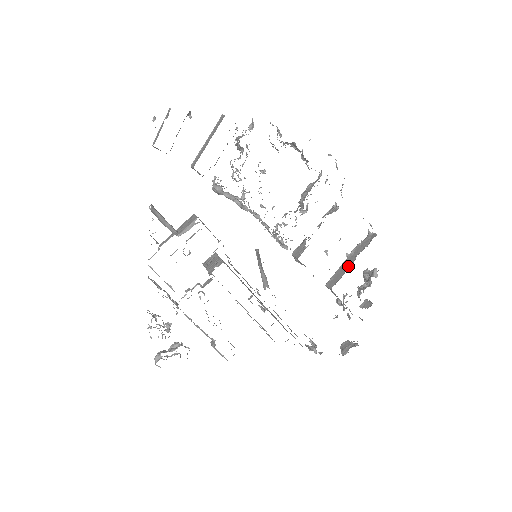
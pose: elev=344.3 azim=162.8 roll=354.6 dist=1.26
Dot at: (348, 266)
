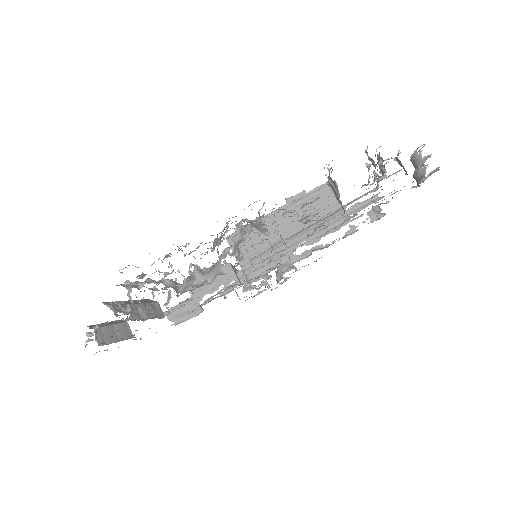
Dot at: occluded
